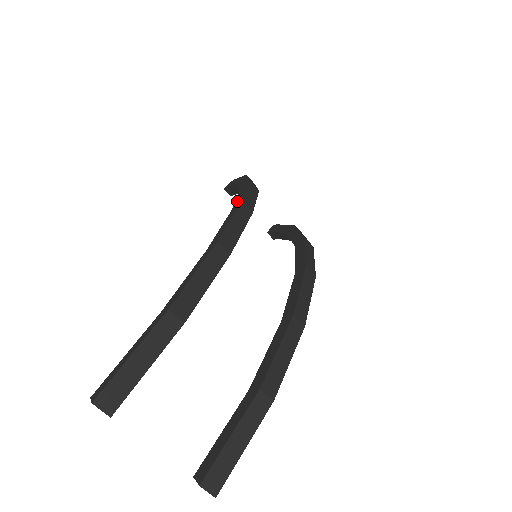
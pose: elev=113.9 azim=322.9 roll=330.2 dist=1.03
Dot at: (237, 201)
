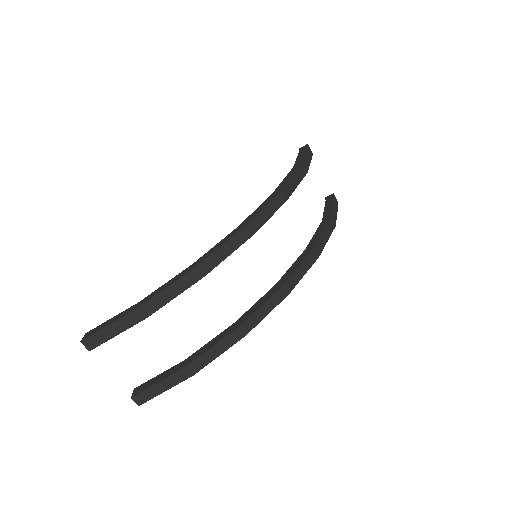
Dot at: (251, 216)
